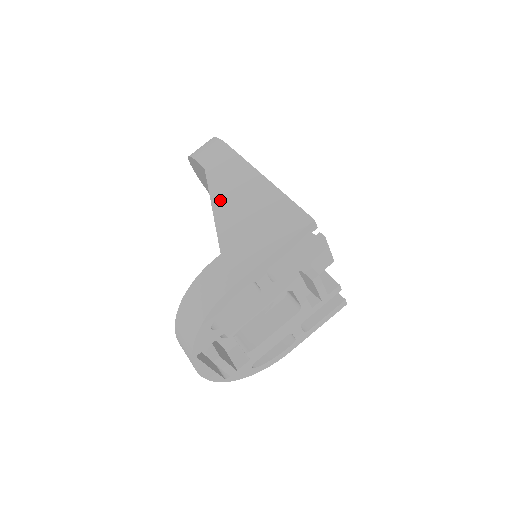
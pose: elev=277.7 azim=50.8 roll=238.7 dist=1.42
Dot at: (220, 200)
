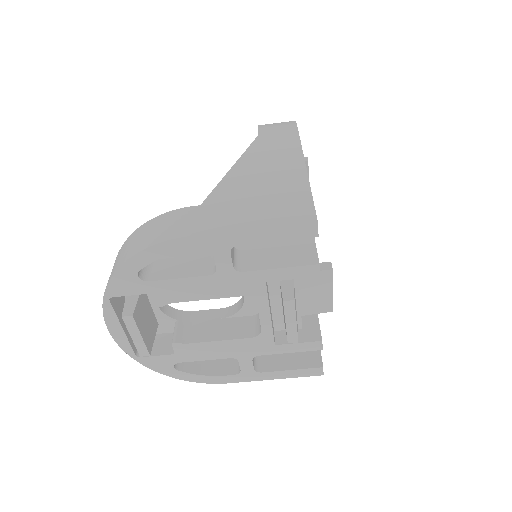
Dot at: (246, 164)
